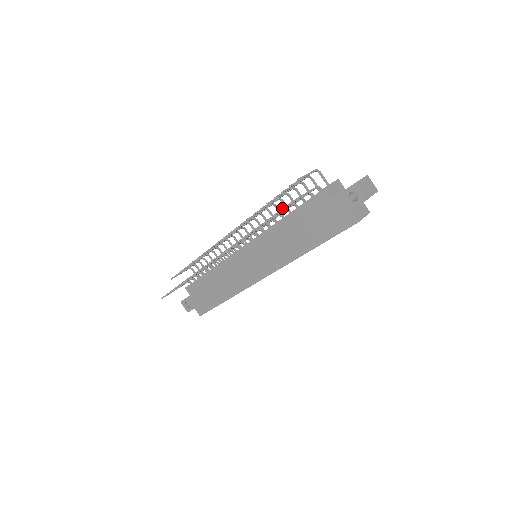
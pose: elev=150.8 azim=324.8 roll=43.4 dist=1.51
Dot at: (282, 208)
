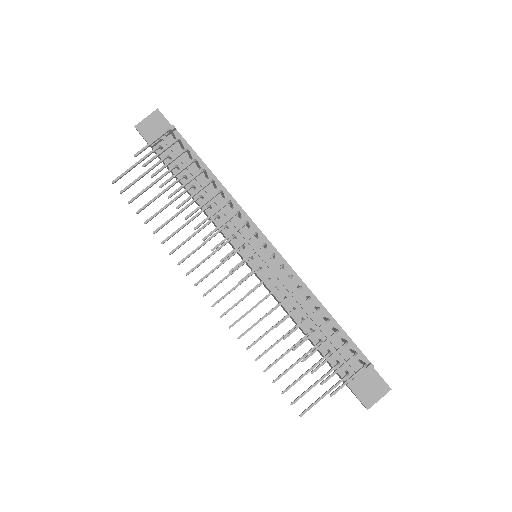
Dot at: occluded
